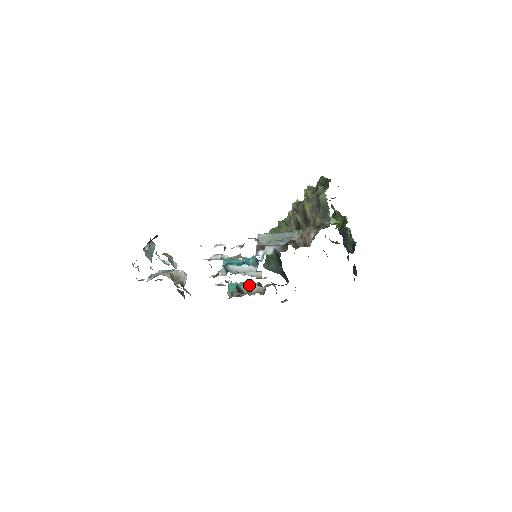
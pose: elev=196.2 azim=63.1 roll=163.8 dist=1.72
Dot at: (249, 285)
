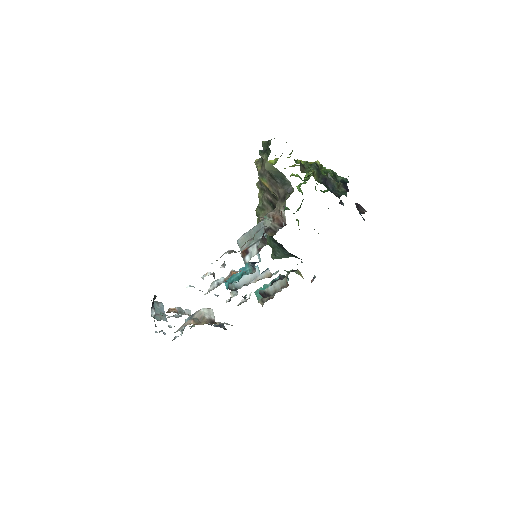
Dot at: (271, 284)
